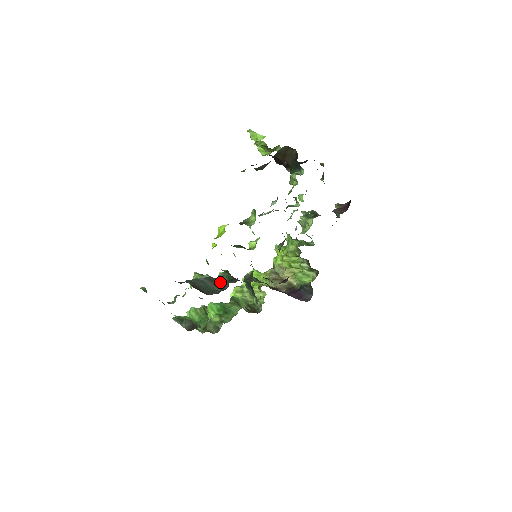
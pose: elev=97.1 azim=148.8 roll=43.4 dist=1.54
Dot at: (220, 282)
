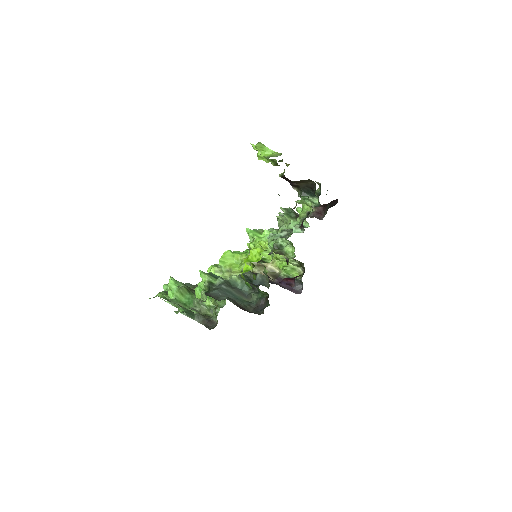
Dot at: (241, 289)
